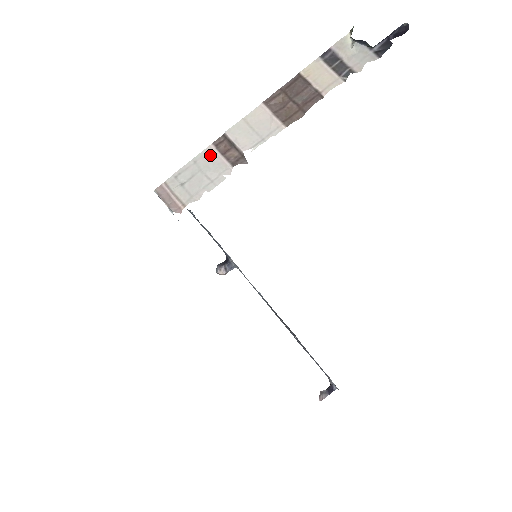
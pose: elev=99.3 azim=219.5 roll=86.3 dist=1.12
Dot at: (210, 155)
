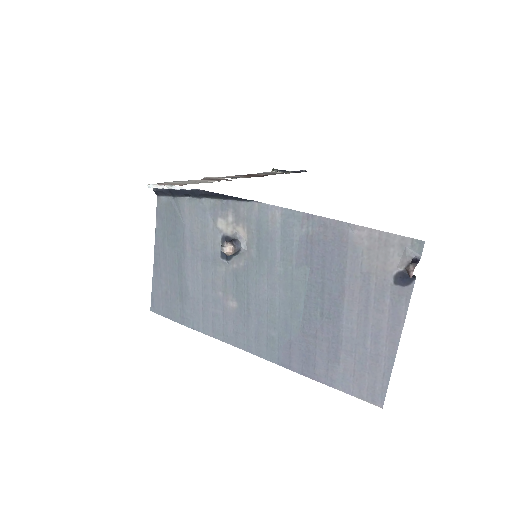
Dot at: (196, 180)
